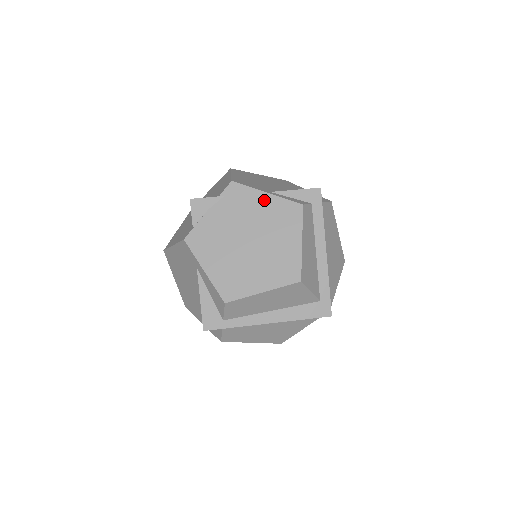
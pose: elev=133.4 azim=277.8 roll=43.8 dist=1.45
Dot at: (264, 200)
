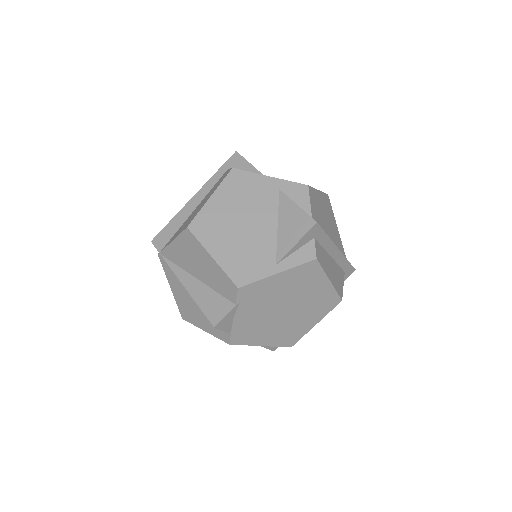
Dot at: (279, 280)
